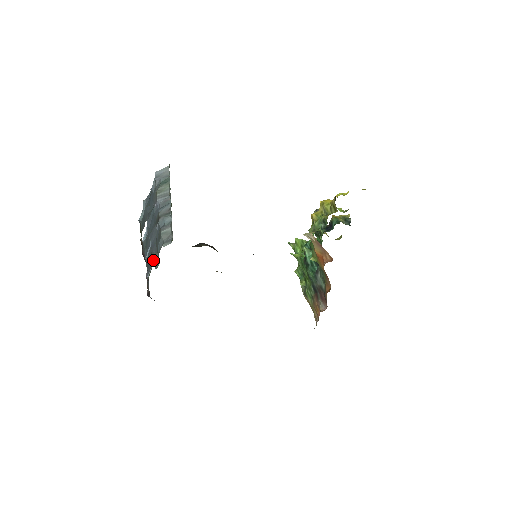
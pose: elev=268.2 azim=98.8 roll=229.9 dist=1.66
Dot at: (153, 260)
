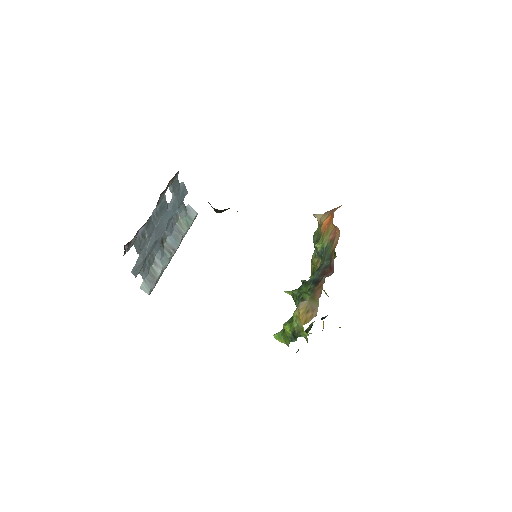
Dot at: (141, 252)
